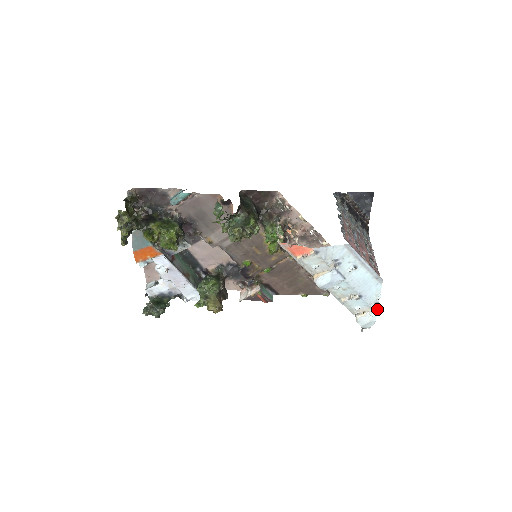
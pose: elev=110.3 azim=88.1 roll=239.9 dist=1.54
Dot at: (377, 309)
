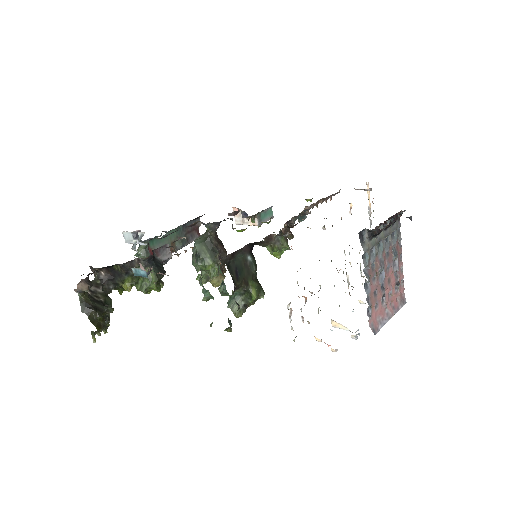
Dot at: occluded
